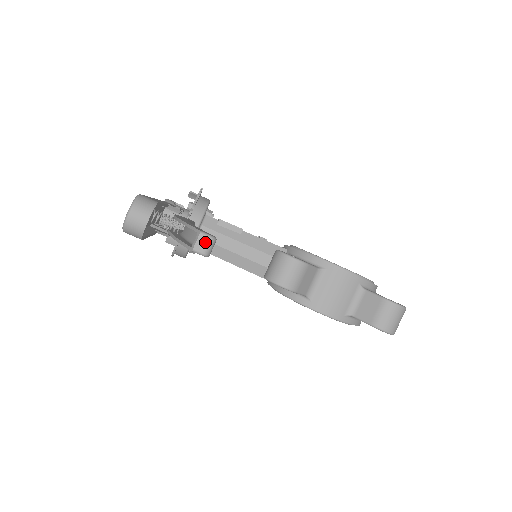
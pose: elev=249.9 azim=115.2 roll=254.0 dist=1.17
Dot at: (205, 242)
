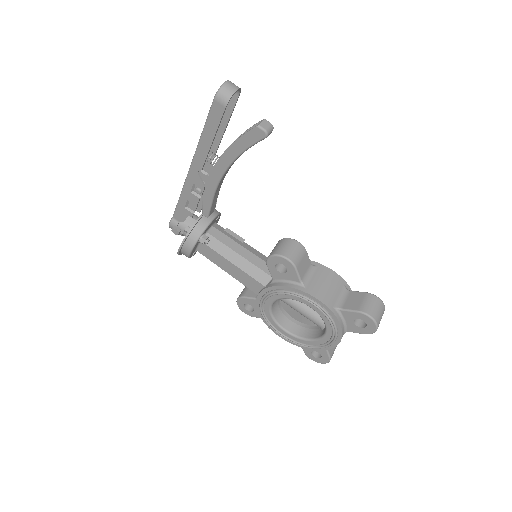
Dot at: (267, 124)
